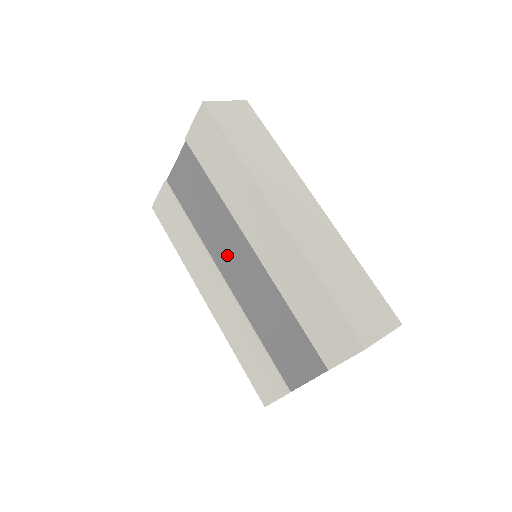
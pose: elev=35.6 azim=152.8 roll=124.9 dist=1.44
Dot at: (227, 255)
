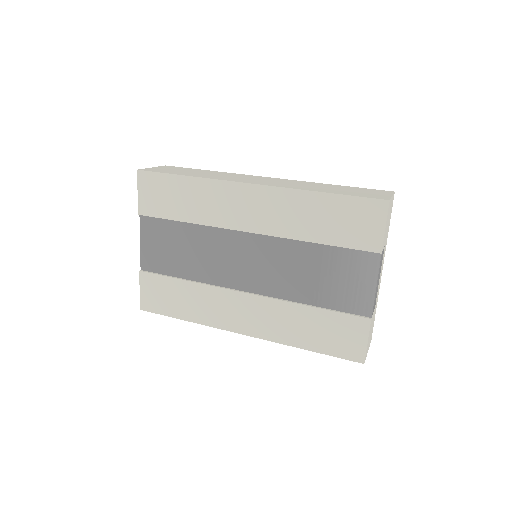
Dot at: (235, 267)
